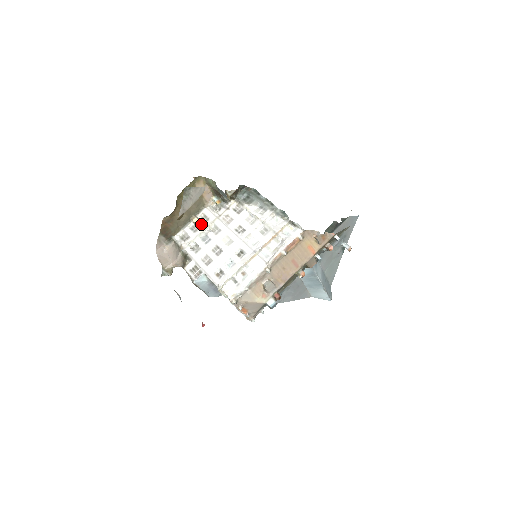
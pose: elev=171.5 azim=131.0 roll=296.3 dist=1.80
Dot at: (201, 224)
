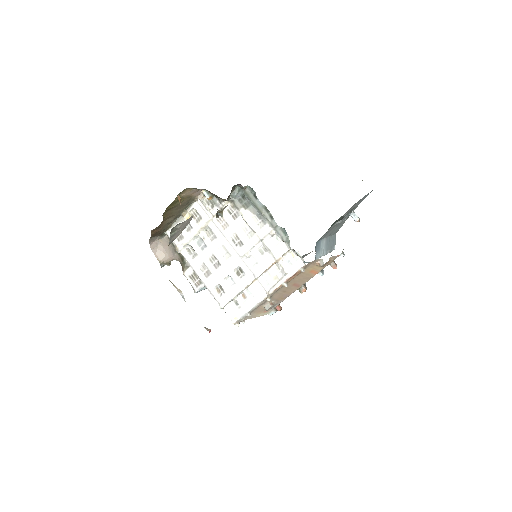
Dot at: (194, 223)
